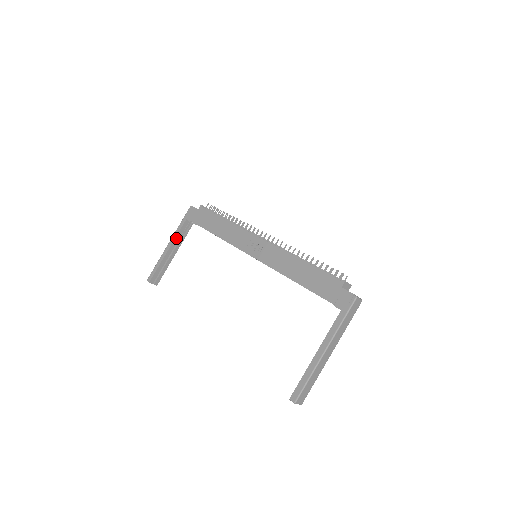
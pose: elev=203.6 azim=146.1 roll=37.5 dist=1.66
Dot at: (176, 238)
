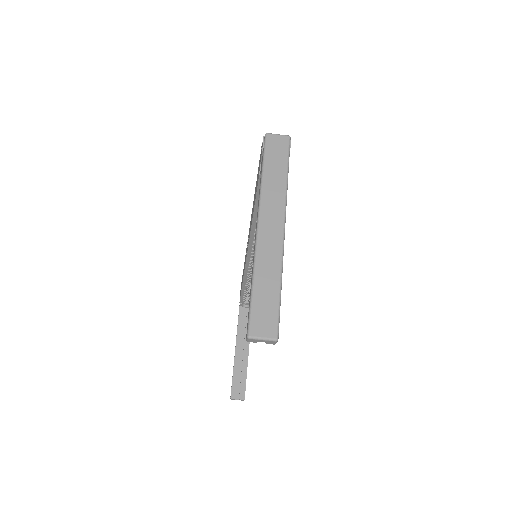
Dot at: (238, 332)
